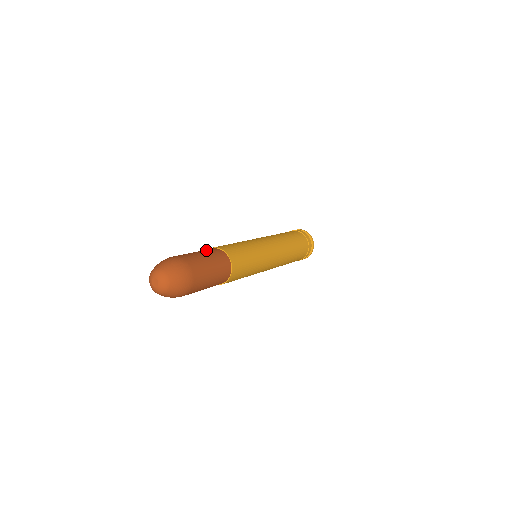
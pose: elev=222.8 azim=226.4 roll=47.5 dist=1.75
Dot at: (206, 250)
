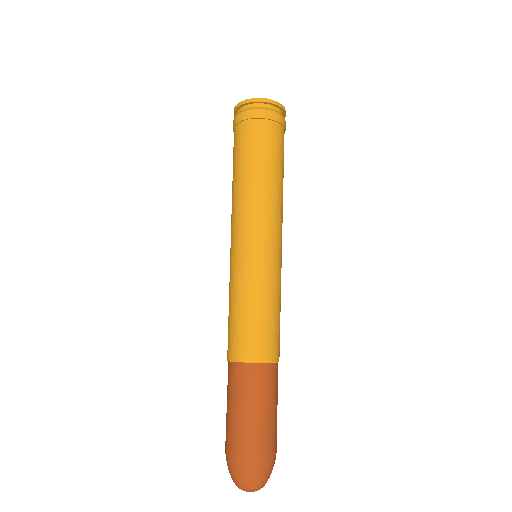
Dot at: (260, 388)
